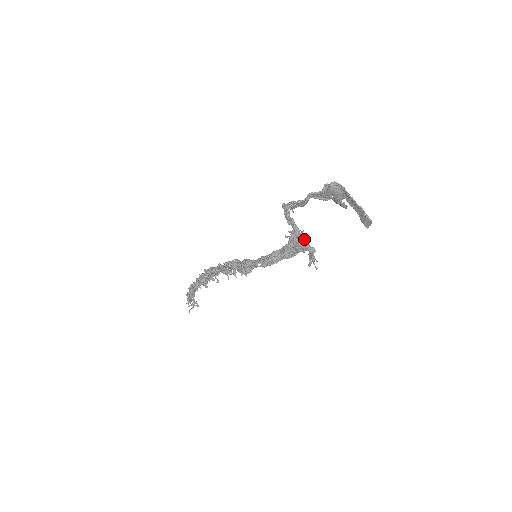
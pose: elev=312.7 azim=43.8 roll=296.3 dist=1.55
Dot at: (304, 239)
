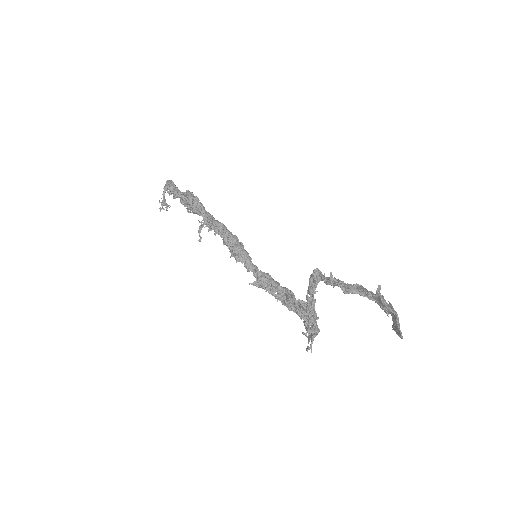
Dot at: (313, 323)
